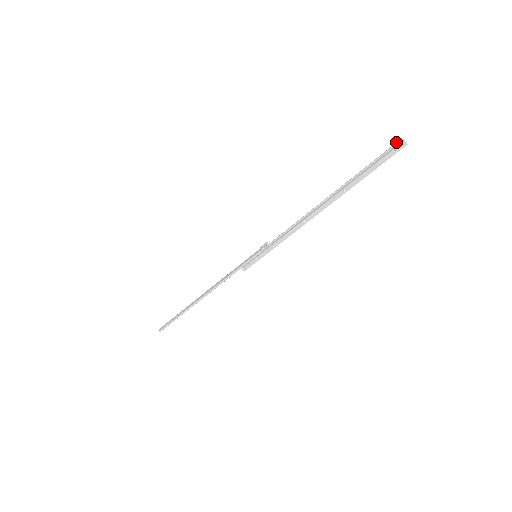
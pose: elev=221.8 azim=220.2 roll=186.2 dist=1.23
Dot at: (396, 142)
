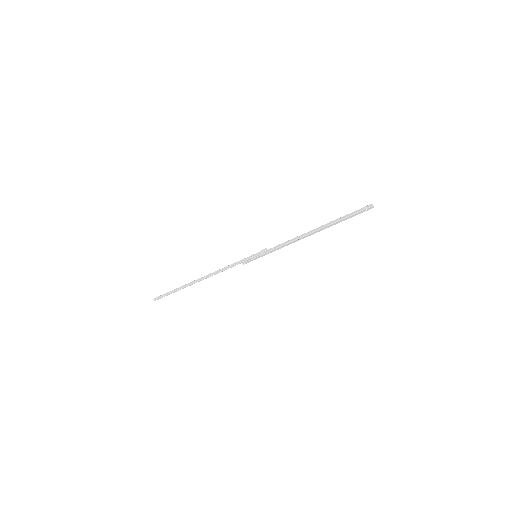
Dot at: (368, 205)
